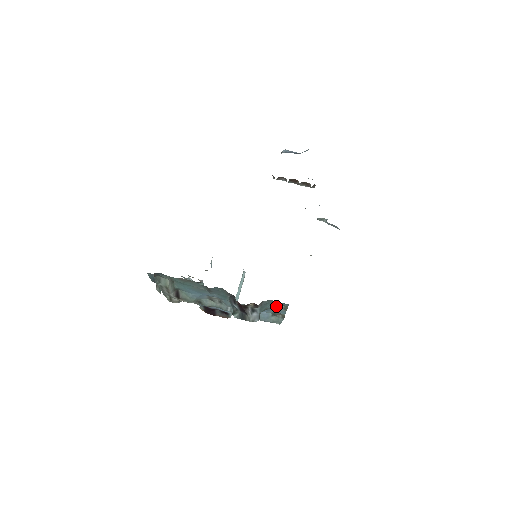
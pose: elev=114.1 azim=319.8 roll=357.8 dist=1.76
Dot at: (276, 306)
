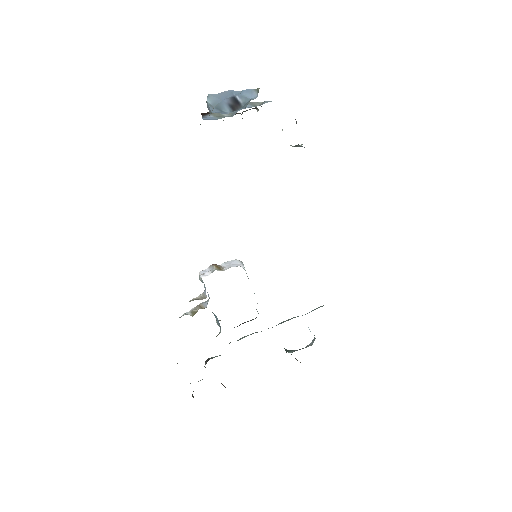
Dot at: occluded
